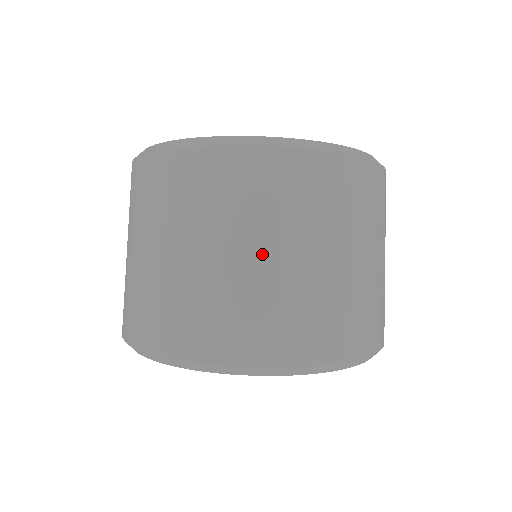
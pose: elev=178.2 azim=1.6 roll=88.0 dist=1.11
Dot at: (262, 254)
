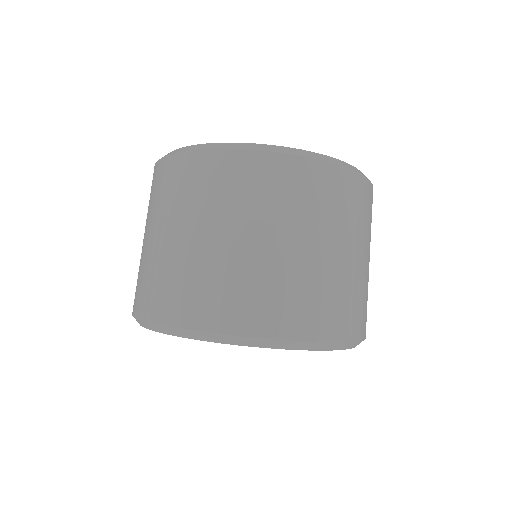
Dot at: (276, 242)
